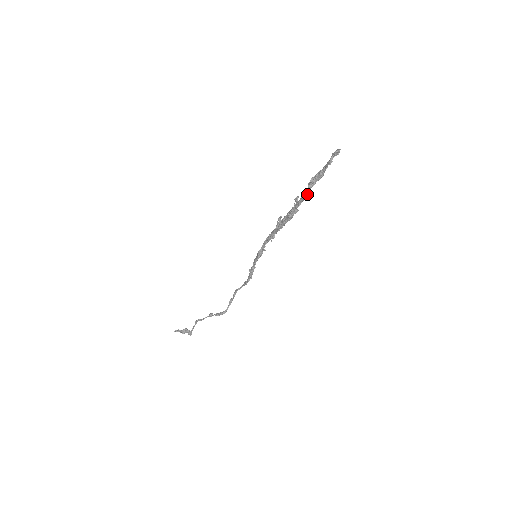
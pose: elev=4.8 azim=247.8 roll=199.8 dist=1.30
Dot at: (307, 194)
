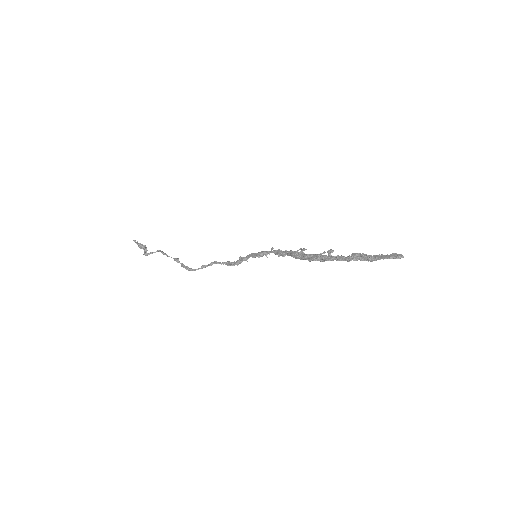
Dot at: (344, 260)
